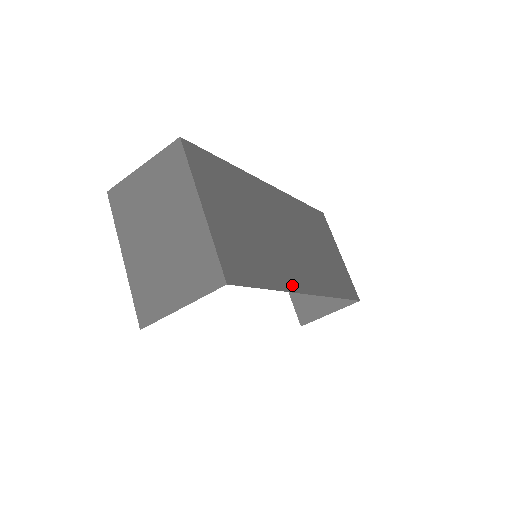
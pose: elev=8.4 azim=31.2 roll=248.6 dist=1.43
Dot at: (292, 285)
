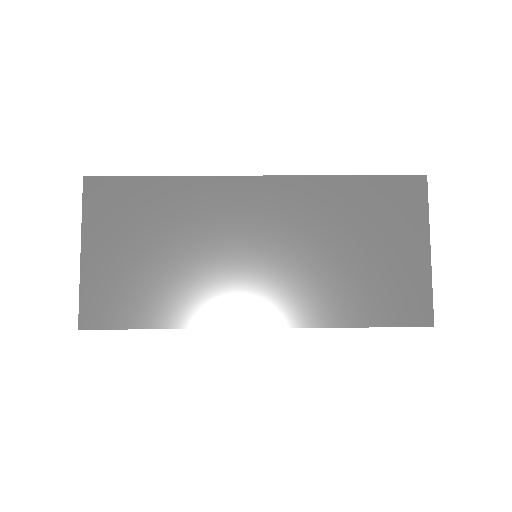
Dot at: (211, 319)
